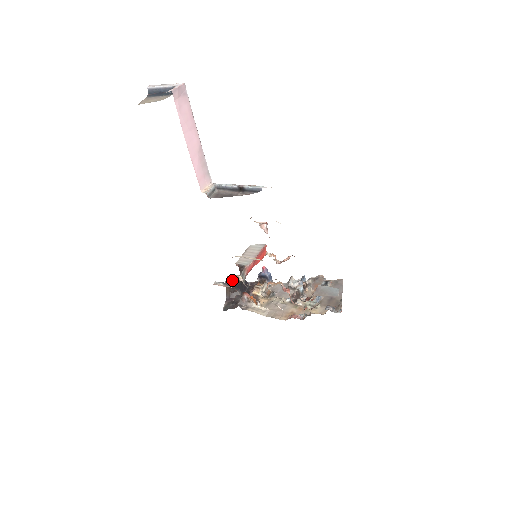
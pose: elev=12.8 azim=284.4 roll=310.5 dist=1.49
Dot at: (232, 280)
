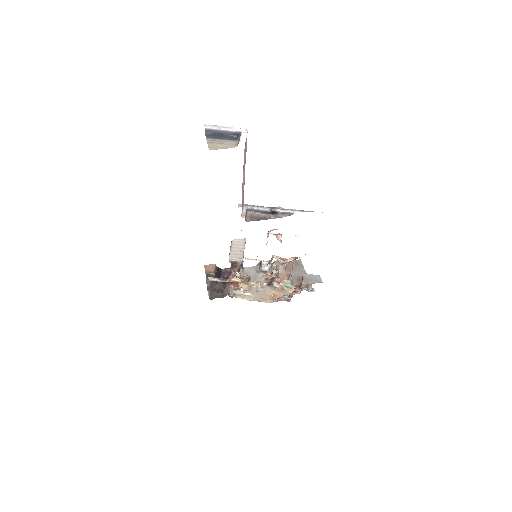
Dot at: (211, 270)
